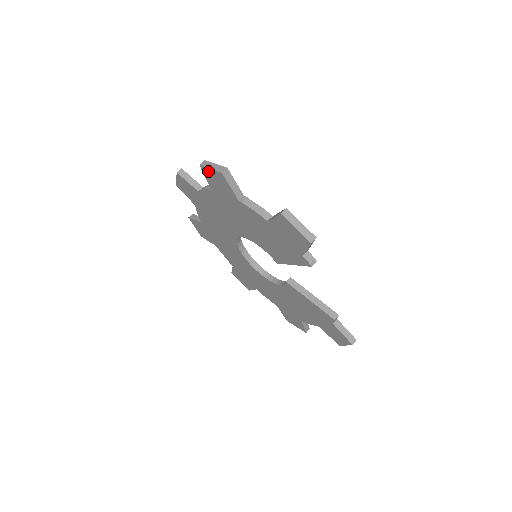
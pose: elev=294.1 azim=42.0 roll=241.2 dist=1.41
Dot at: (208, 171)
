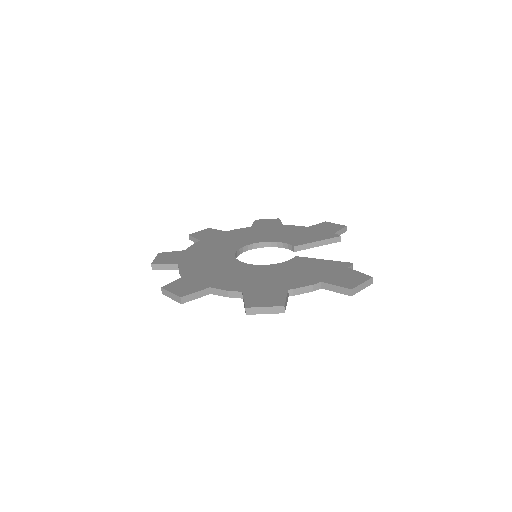
Dot at: (258, 312)
